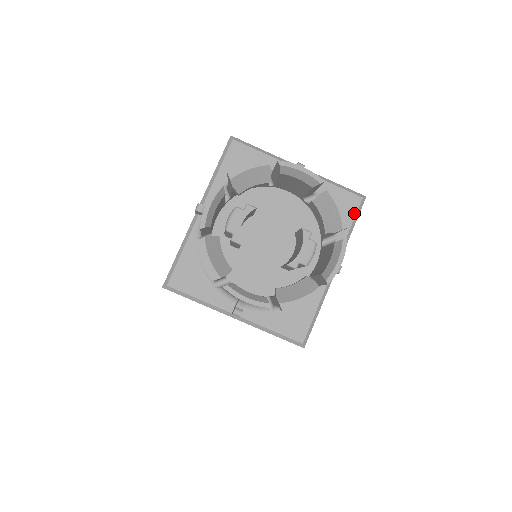
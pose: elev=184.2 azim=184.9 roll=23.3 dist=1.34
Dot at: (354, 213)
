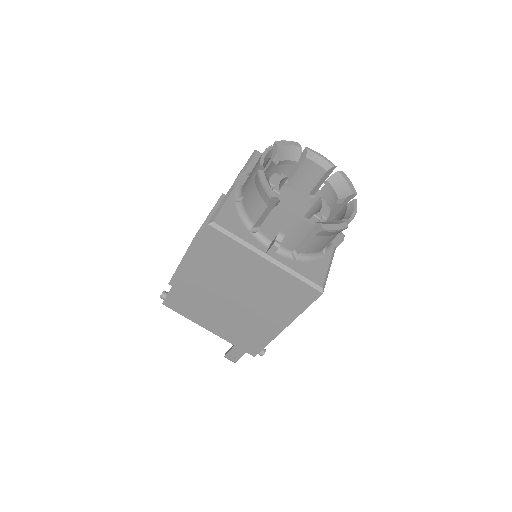
Dot at: occluded
